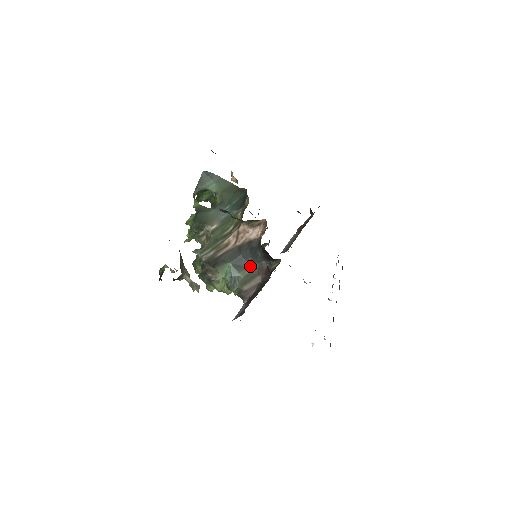
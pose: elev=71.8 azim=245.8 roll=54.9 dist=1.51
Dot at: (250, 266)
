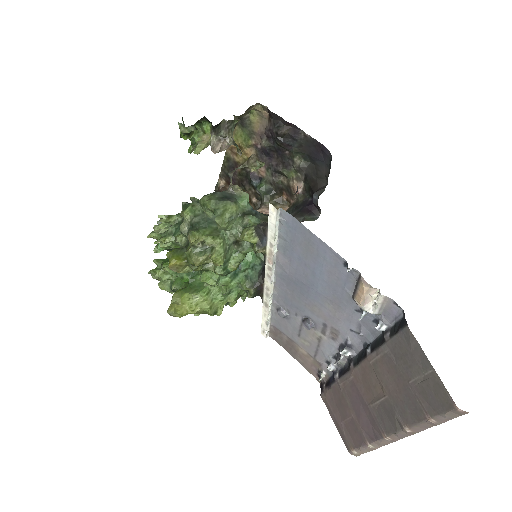
Dot at: occluded
